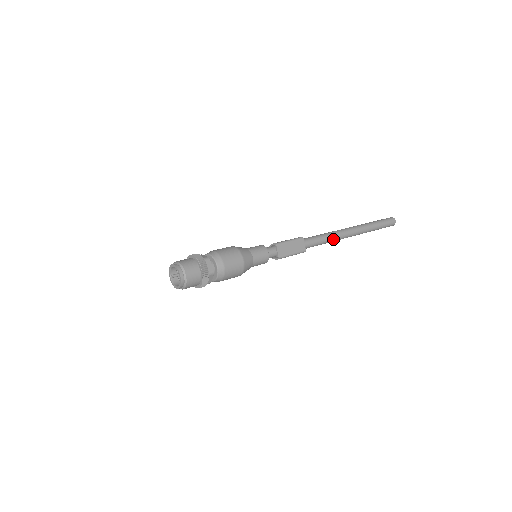
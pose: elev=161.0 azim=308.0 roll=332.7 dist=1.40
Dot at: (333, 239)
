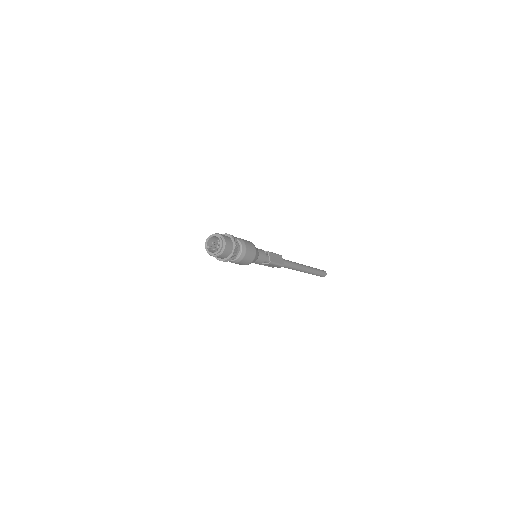
Dot at: (296, 266)
